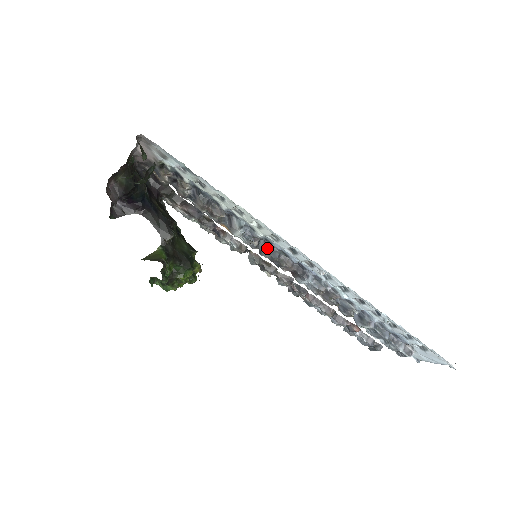
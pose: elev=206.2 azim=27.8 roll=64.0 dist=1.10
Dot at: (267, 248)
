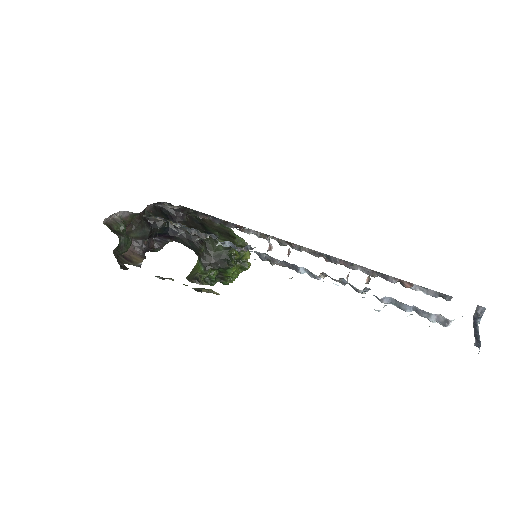
Dot at: occluded
